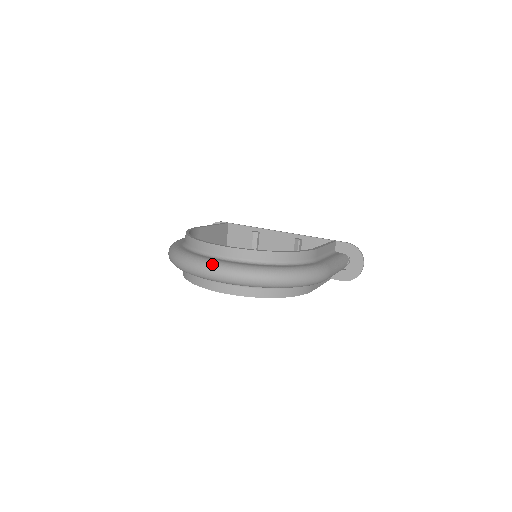
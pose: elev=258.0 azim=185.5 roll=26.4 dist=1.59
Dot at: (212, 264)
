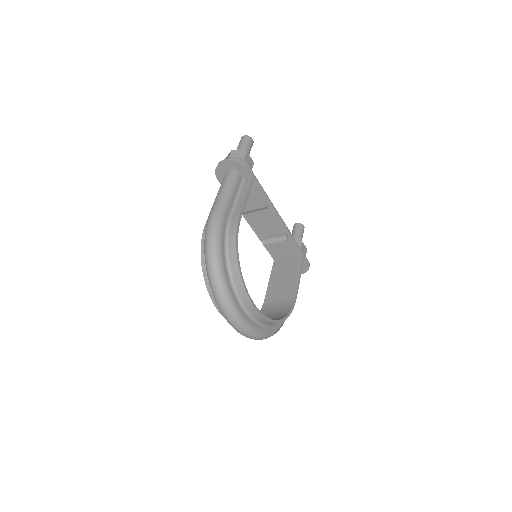
Dot at: (244, 326)
